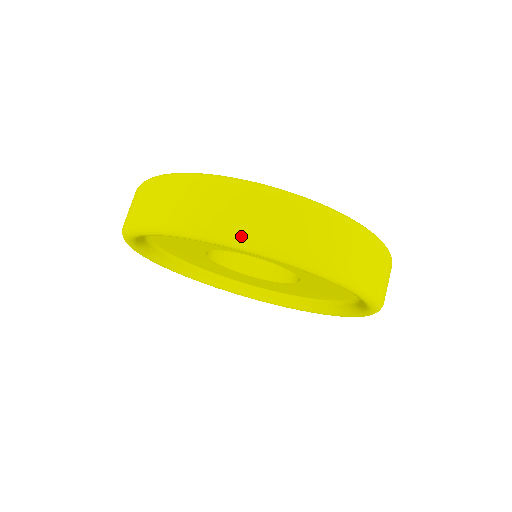
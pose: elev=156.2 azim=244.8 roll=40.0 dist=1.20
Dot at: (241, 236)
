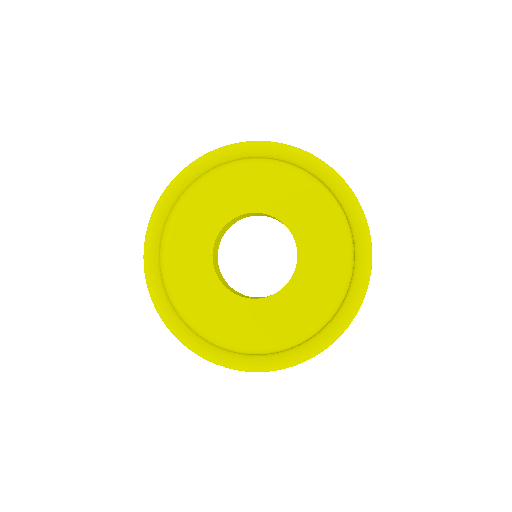
Dot at: occluded
